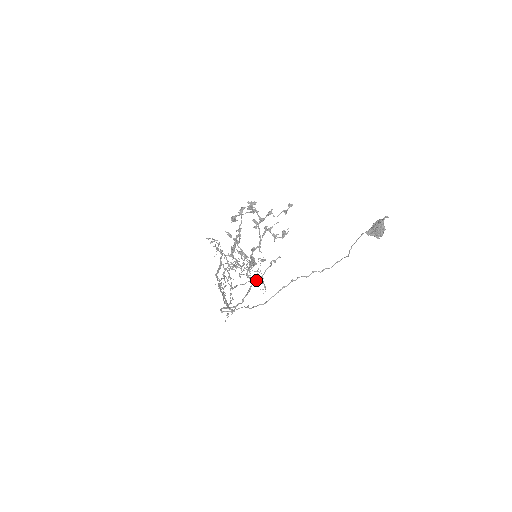
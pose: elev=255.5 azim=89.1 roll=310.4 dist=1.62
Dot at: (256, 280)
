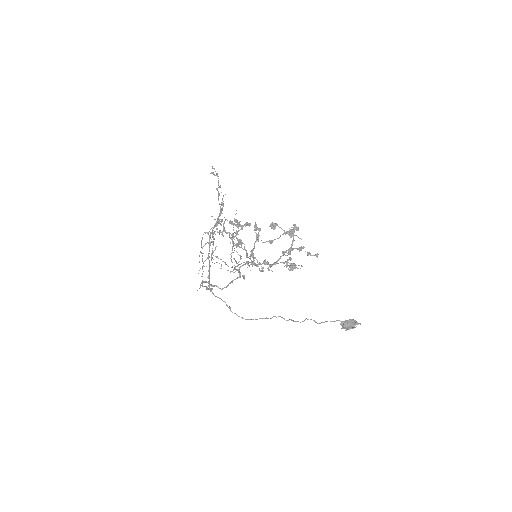
Dot at: (242, 276)
